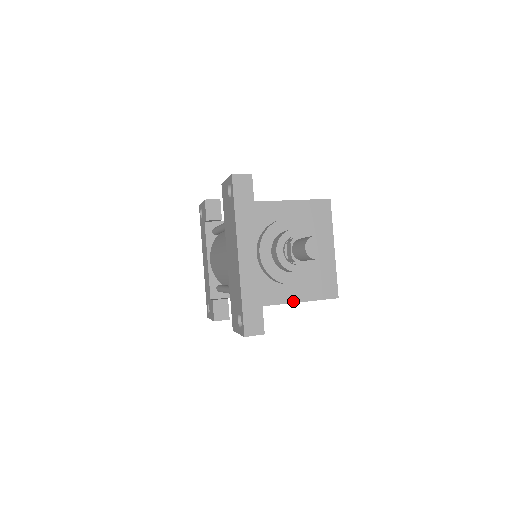
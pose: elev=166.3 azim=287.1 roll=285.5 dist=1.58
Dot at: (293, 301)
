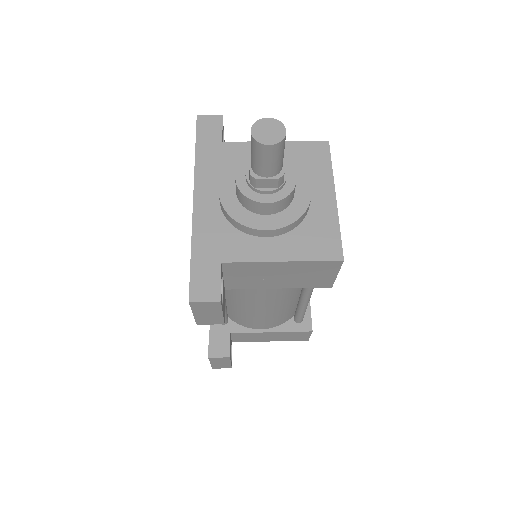
Dot at: (269, 259)
